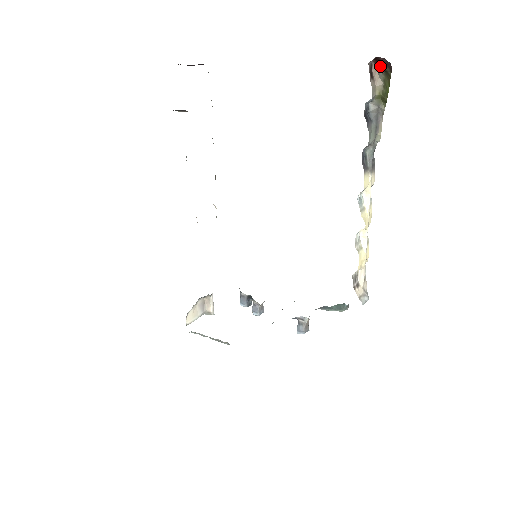
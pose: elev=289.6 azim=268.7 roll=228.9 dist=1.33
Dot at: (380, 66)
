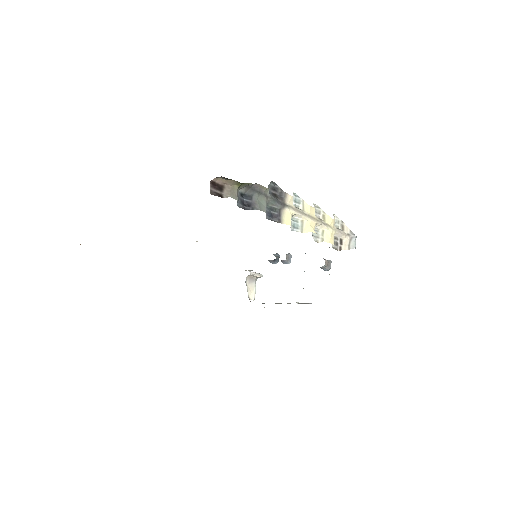
Dot at: (219, 178)
